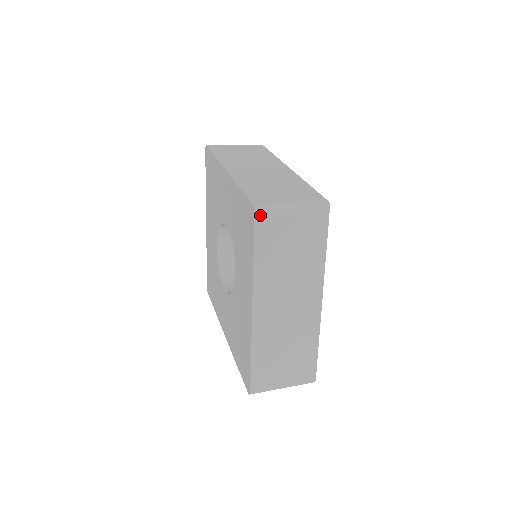
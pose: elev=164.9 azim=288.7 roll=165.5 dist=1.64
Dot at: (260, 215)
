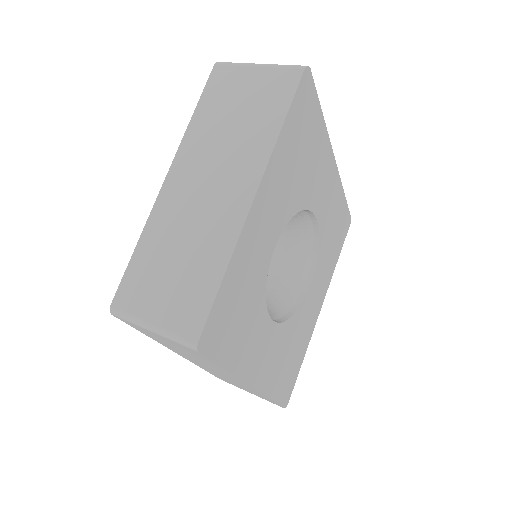
Dot at: (120, 318)
